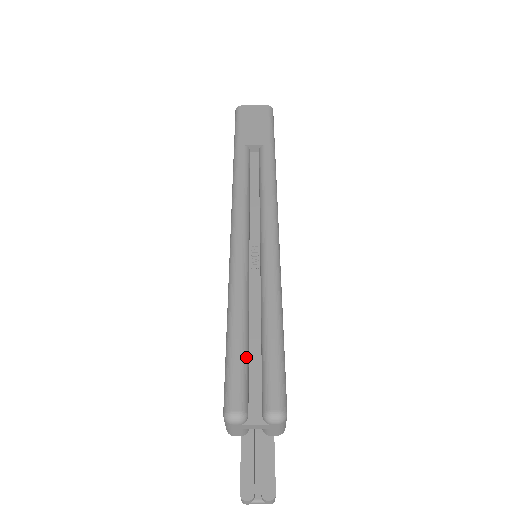
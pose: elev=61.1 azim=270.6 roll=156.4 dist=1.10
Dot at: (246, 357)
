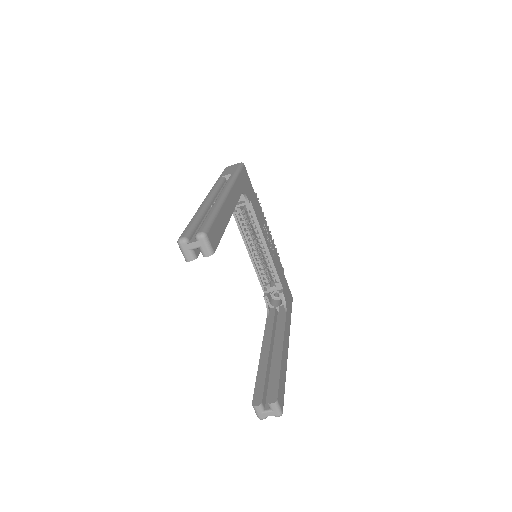
Dot at: (194, 226)
